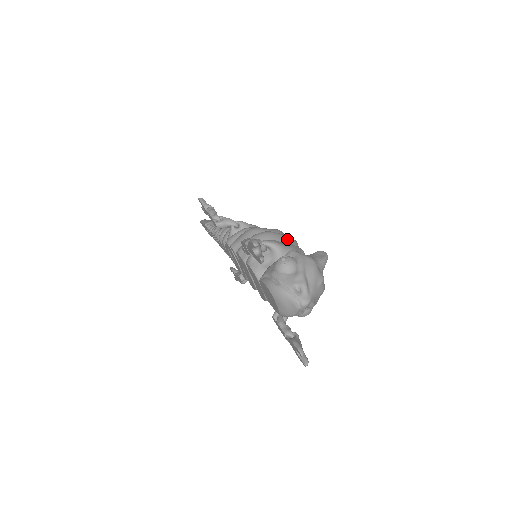
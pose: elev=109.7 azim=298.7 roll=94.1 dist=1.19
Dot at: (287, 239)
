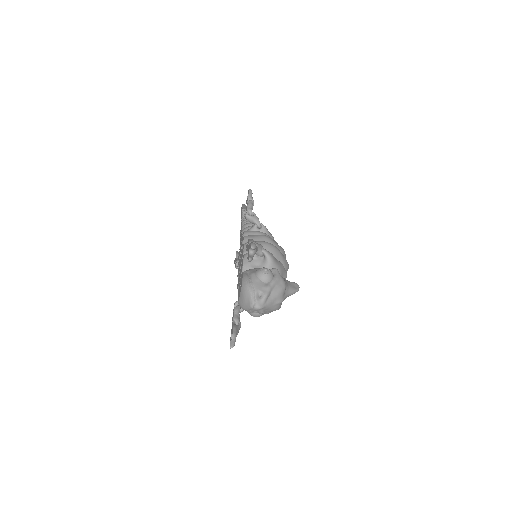
Dot at: (283, 260)
